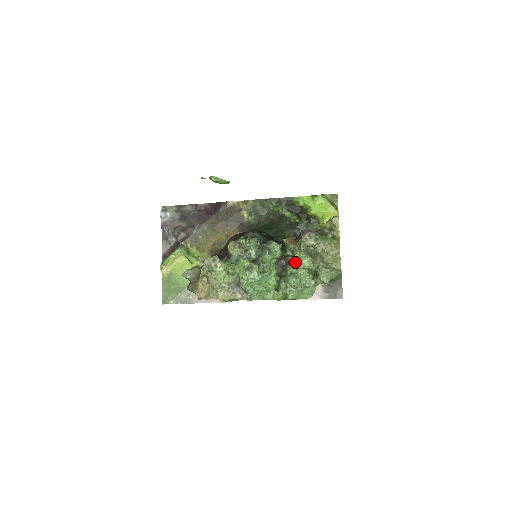
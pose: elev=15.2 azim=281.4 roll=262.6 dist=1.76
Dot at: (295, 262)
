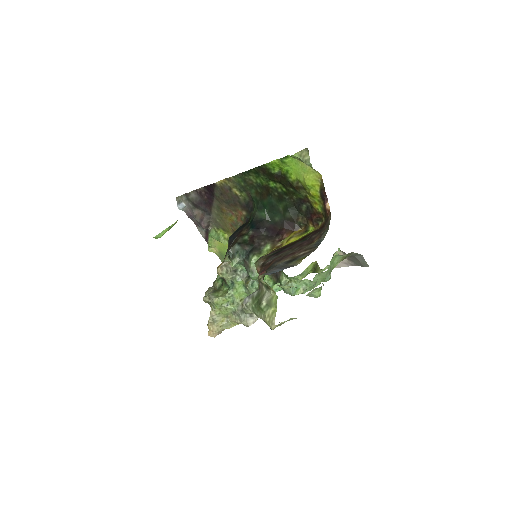
Dot at: occluded
